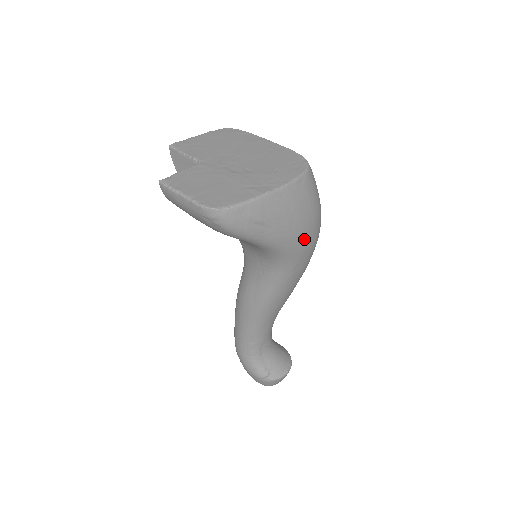
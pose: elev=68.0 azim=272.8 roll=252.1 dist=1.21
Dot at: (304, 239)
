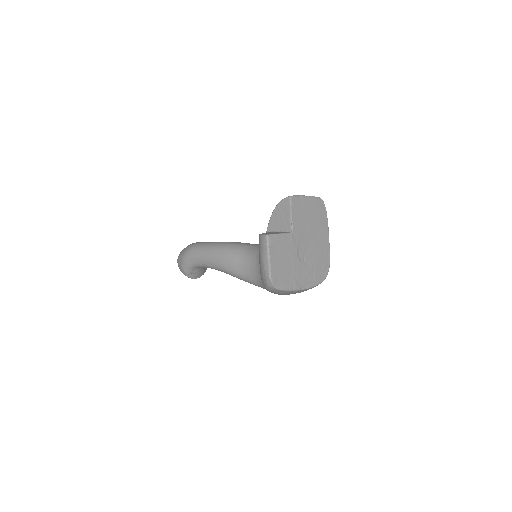
Dot at: occluded
